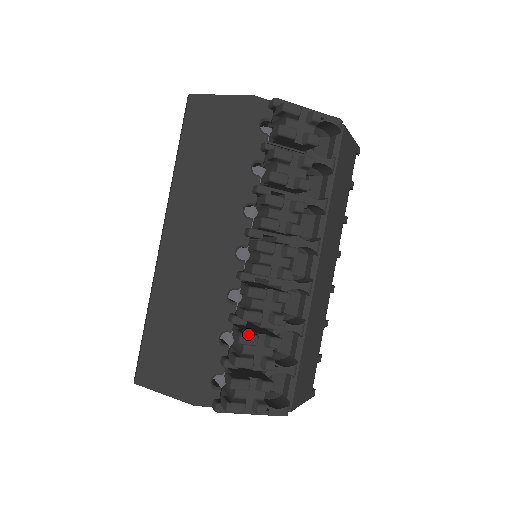
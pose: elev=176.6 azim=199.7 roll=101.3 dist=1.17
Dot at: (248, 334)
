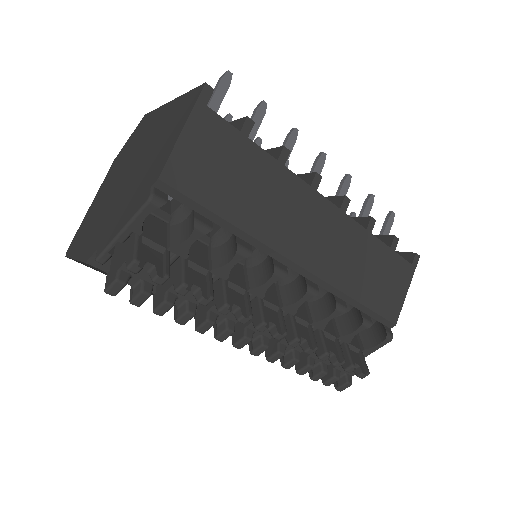
Dot at: (301, 370)
